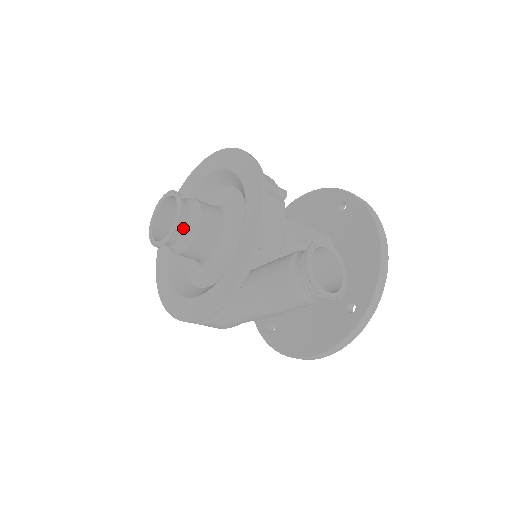
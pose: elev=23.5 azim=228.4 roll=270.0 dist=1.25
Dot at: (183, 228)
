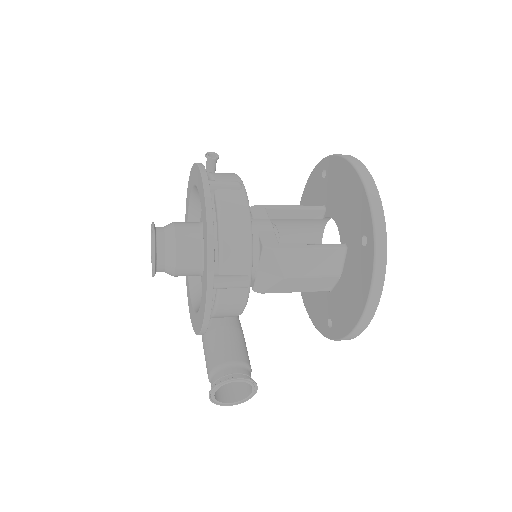
Dot at: occluded
